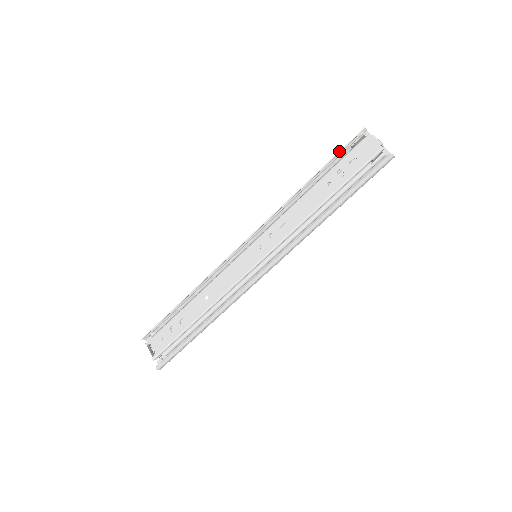
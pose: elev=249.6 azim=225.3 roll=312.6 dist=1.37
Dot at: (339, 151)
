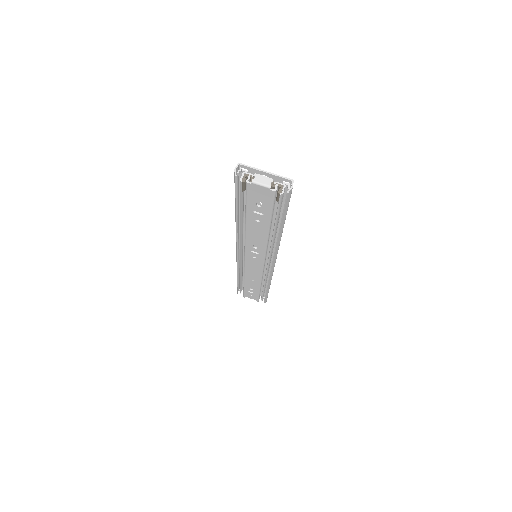
Dot at: (235, 196)
